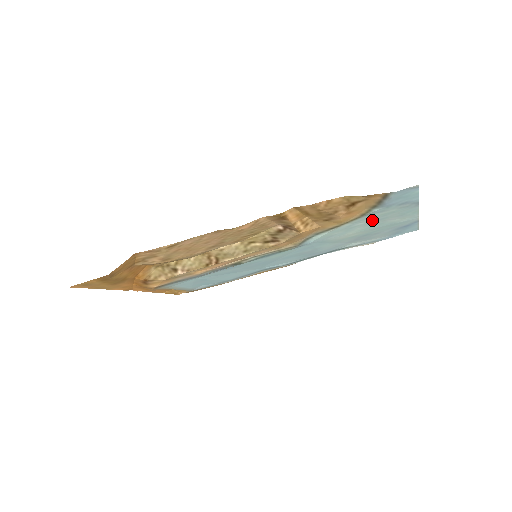
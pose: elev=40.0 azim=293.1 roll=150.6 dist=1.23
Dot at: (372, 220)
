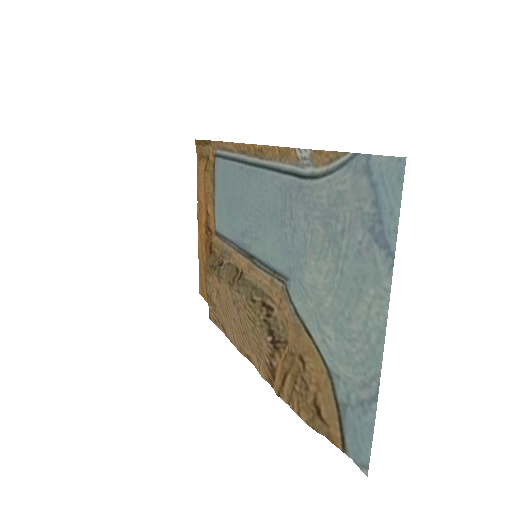
Dot at: (337, 337)
